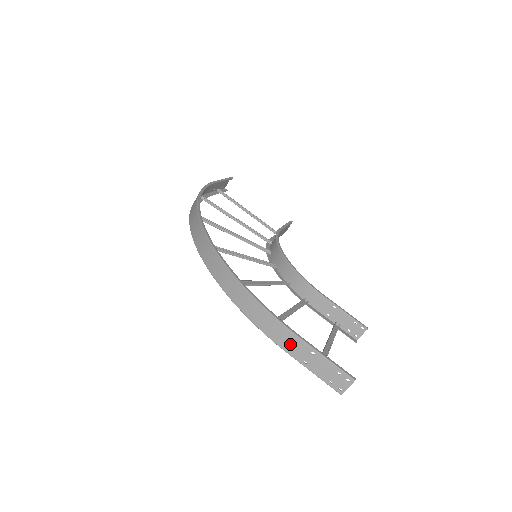
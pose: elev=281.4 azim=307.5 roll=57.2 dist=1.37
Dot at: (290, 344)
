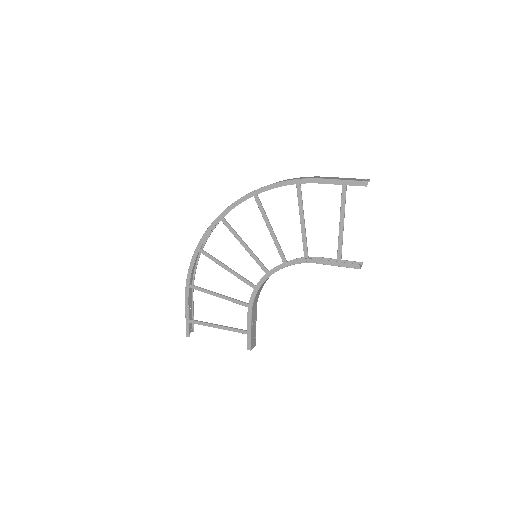
Dot at: (319, 177)
